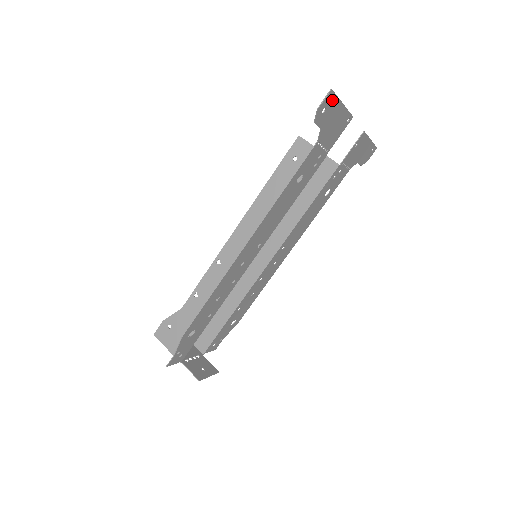
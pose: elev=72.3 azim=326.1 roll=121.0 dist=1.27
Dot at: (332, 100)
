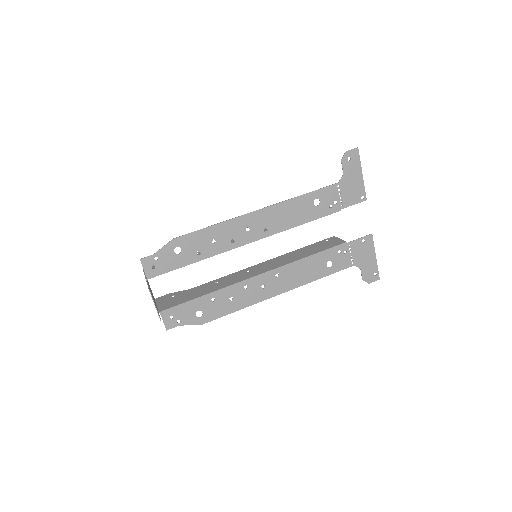
Dot at: (356, 158)
